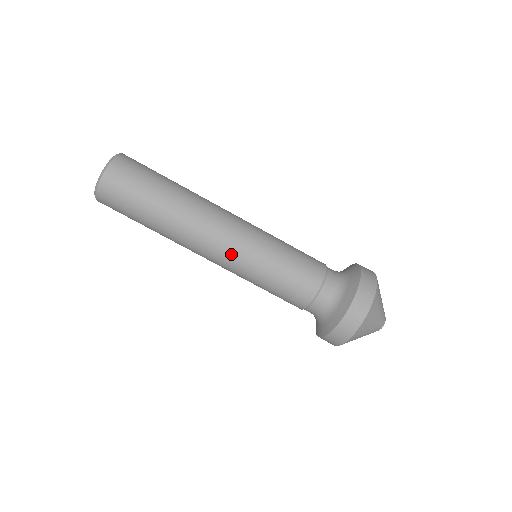
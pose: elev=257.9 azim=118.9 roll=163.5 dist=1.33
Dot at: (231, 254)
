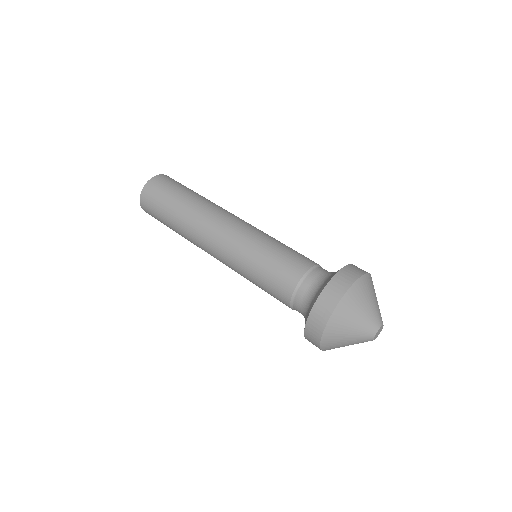
Dot at: (242, 226)
